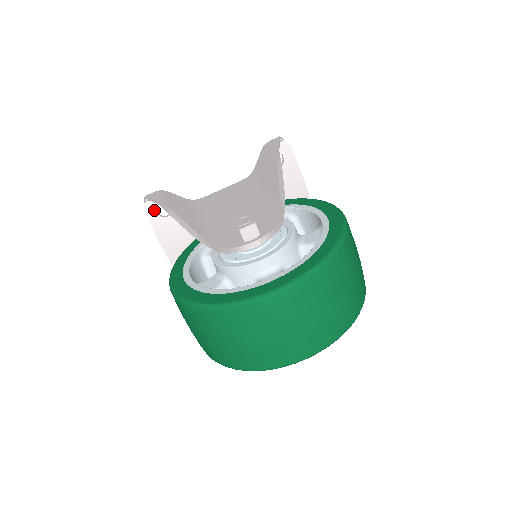
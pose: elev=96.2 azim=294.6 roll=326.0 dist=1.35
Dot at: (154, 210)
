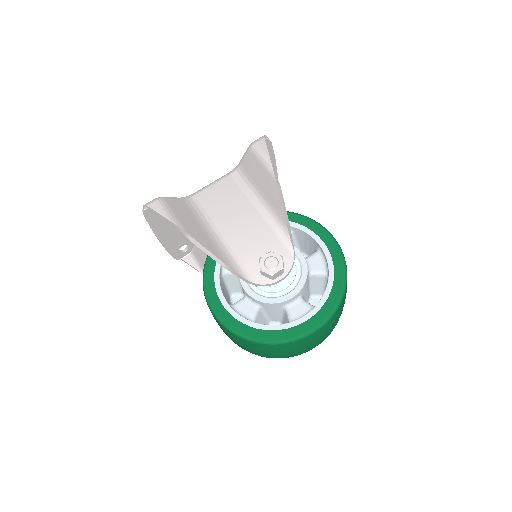
Dot at: (152, 213)
